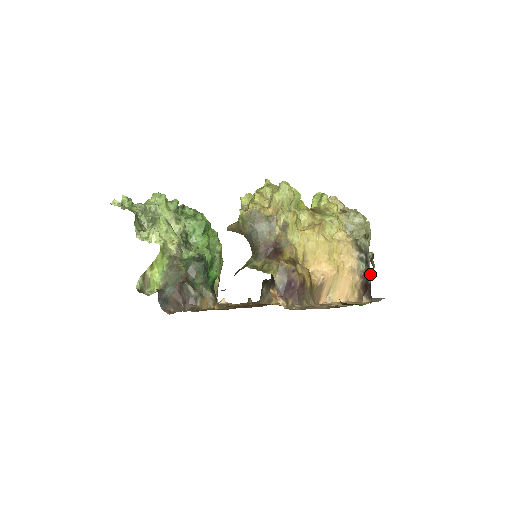
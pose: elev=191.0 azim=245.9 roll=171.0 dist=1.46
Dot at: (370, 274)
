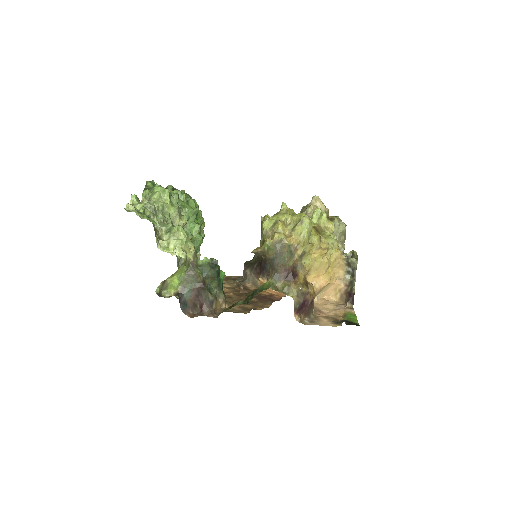
Dot at: occluded
